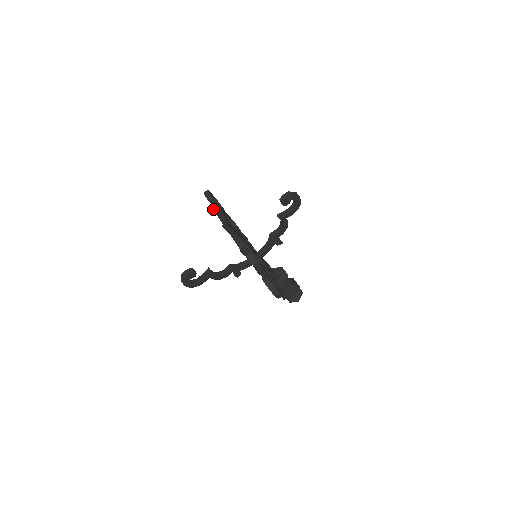
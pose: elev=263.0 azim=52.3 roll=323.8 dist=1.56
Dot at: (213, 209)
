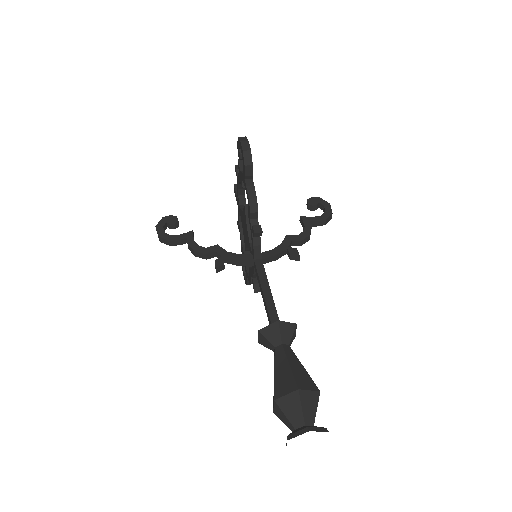
Dot at: occluded
